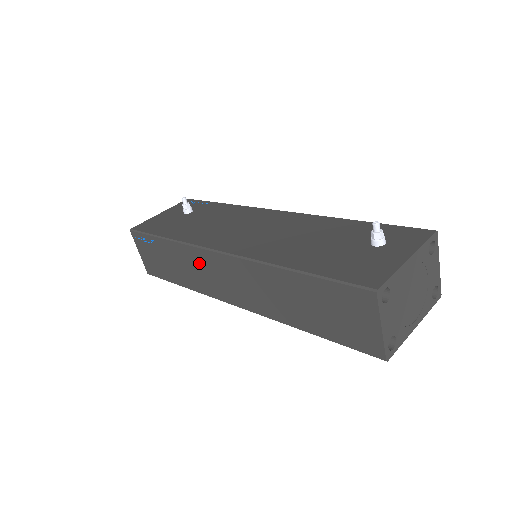
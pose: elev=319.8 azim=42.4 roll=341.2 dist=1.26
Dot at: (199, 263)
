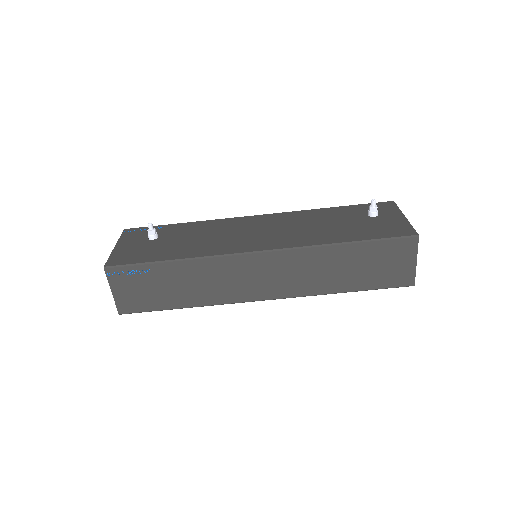
Dot at: (224, 272)
